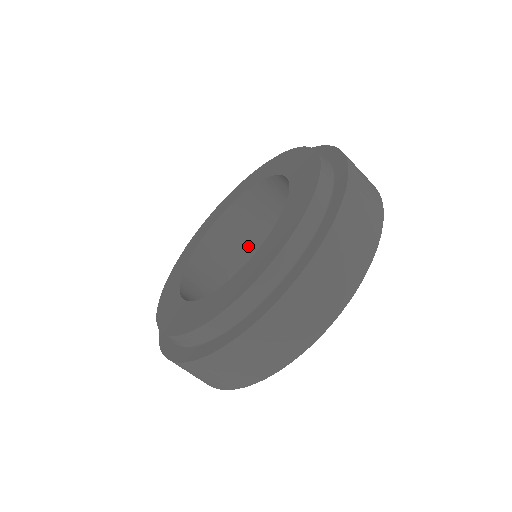
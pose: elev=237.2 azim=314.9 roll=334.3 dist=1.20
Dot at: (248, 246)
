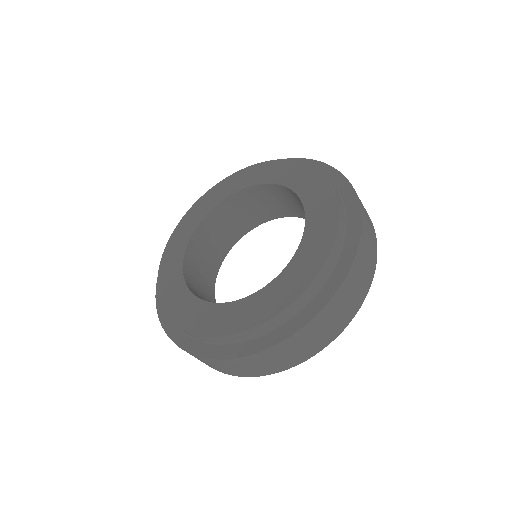
Dot at: (251, 220)
